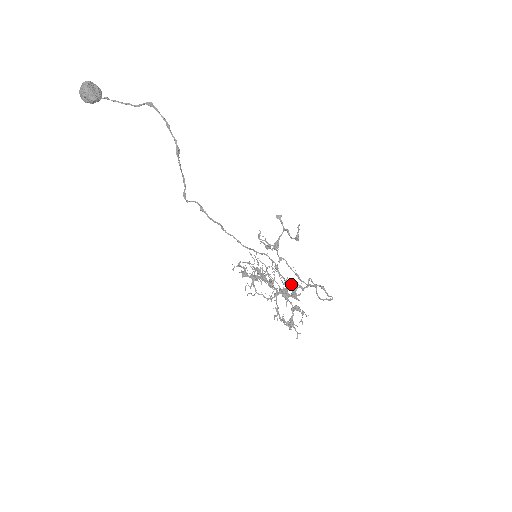
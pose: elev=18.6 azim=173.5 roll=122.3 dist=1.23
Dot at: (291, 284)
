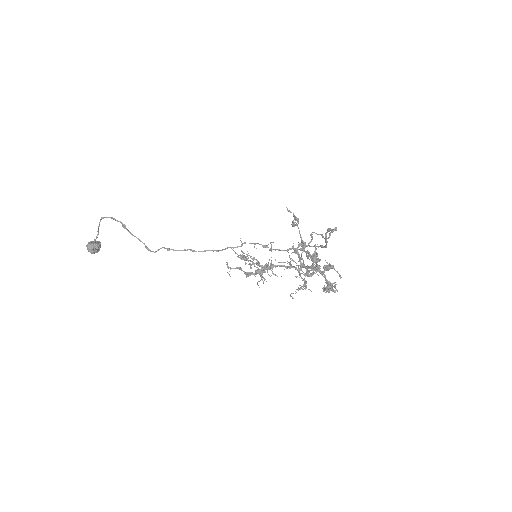
Dot at: (294, 250)
